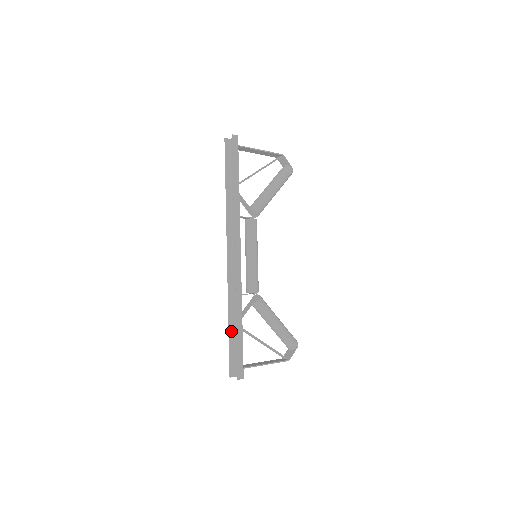
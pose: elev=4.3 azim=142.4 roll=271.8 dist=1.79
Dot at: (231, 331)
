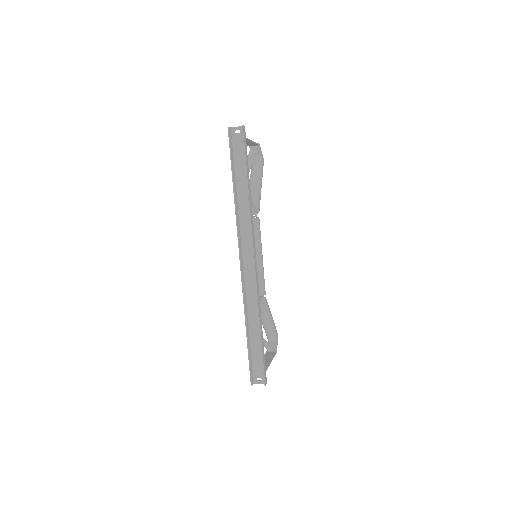
Dot at: (248, 339)
